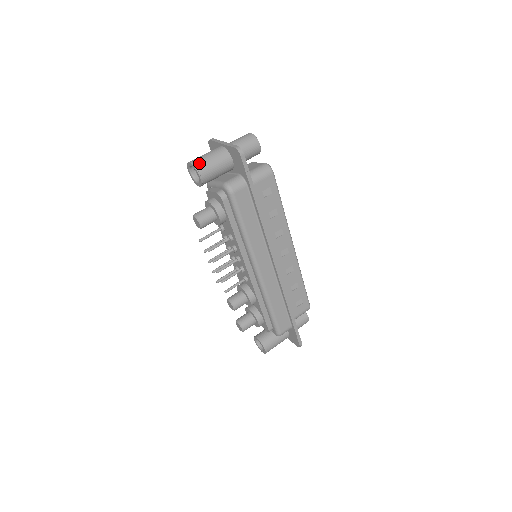
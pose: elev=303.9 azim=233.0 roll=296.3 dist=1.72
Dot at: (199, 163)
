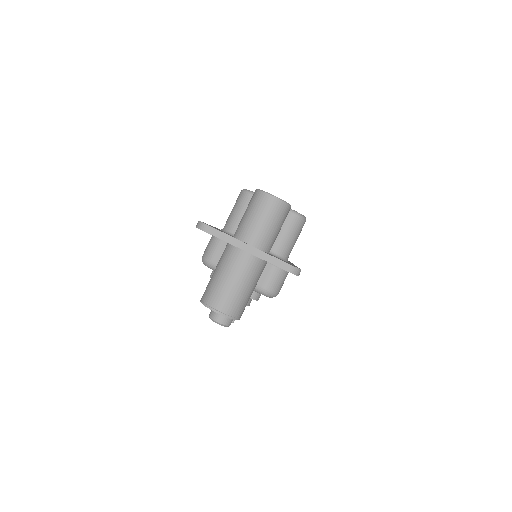
Dot at: (234, 308)
